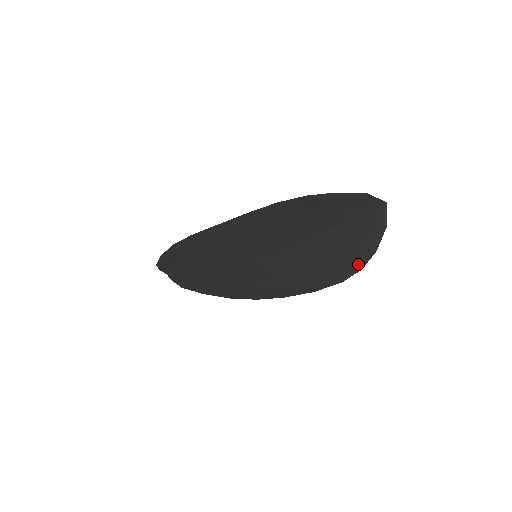
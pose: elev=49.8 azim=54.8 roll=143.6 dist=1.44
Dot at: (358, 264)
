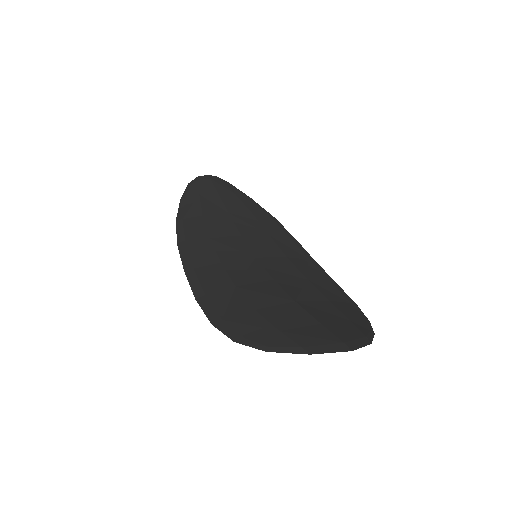
Dot at: occluded
